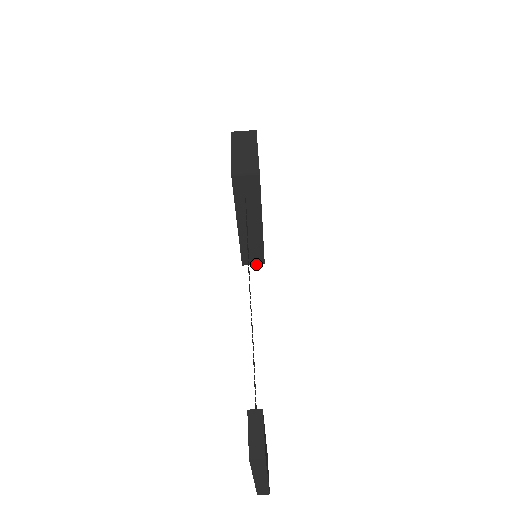
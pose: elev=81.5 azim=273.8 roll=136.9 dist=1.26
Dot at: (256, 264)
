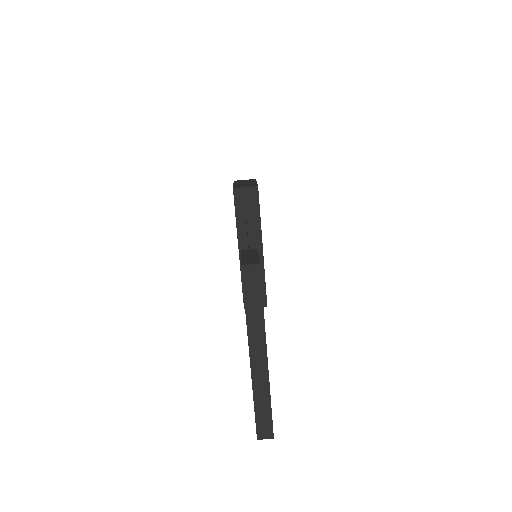
Dot at: occluded
